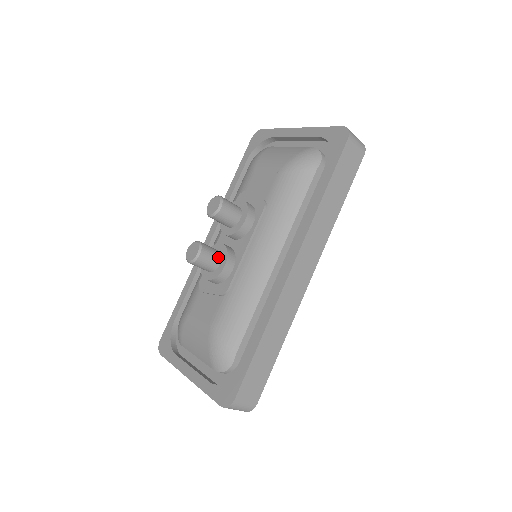
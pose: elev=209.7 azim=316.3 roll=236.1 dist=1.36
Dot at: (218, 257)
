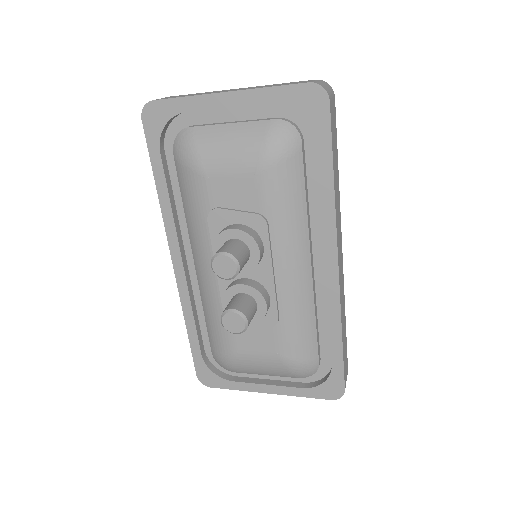
Dot at: (253, 303)
